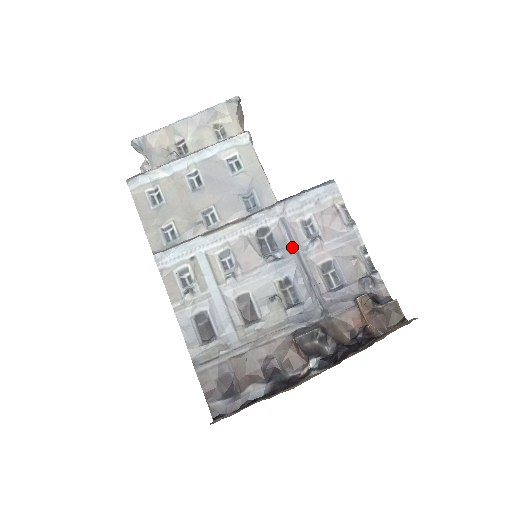
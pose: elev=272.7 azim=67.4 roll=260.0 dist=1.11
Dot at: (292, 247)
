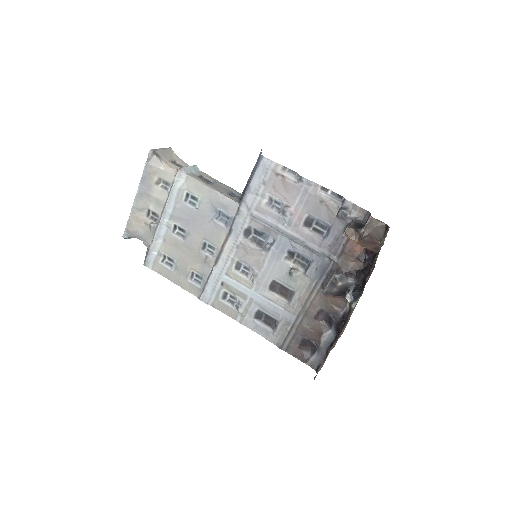
Dot at: (274, 229)
